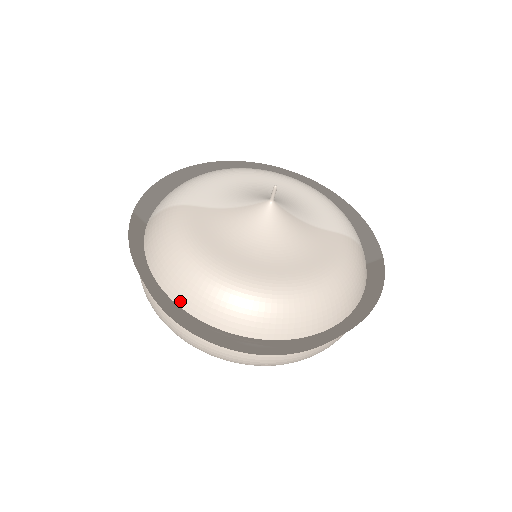
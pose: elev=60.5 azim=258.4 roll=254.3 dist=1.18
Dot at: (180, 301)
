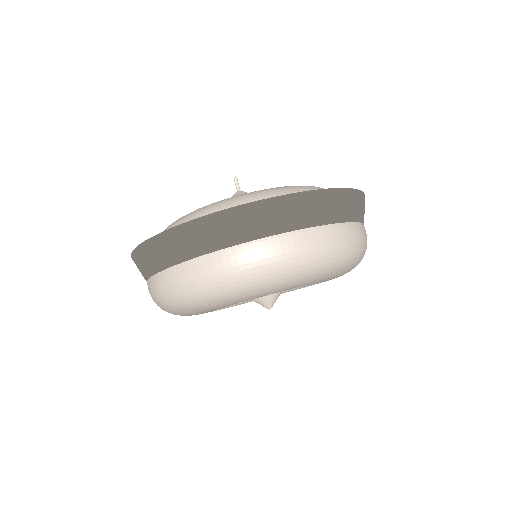
Dot at: occluded
